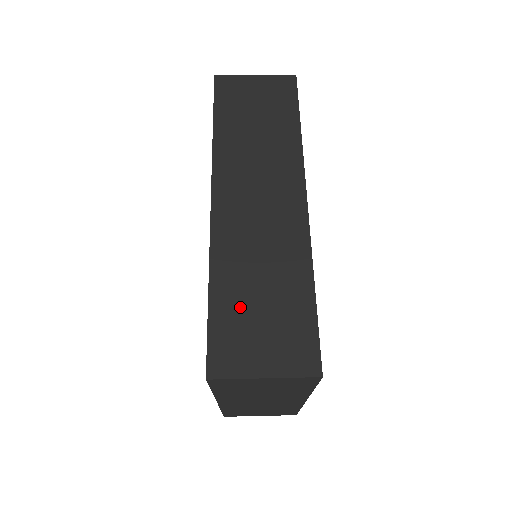
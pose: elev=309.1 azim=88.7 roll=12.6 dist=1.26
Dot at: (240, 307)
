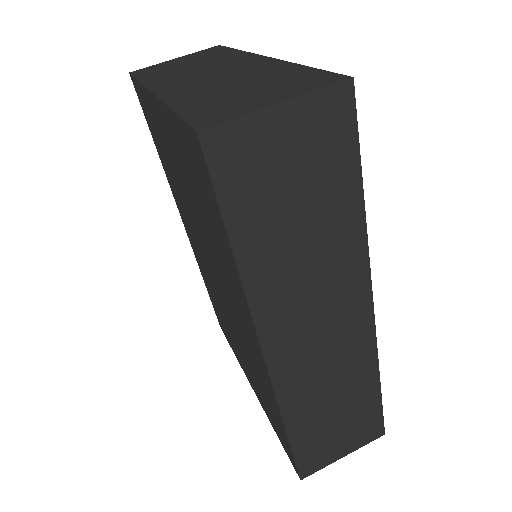
Dot at: (318, 429)
